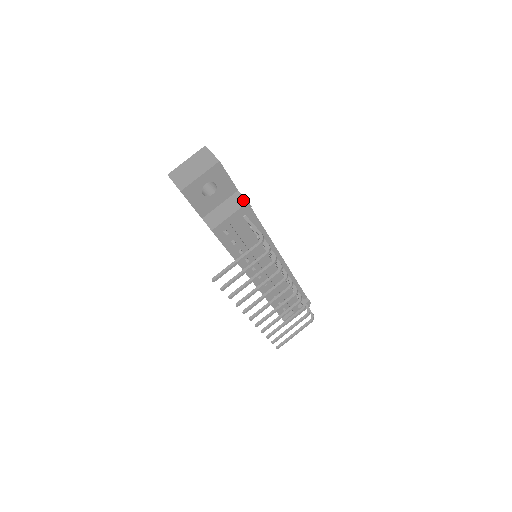
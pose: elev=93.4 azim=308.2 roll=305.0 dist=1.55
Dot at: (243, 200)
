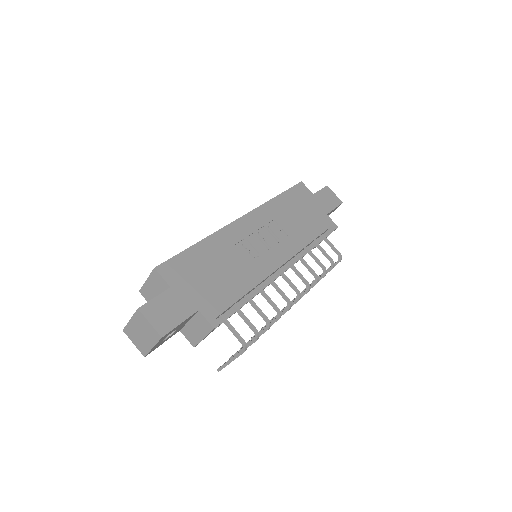
Dot at: (208, 325)
